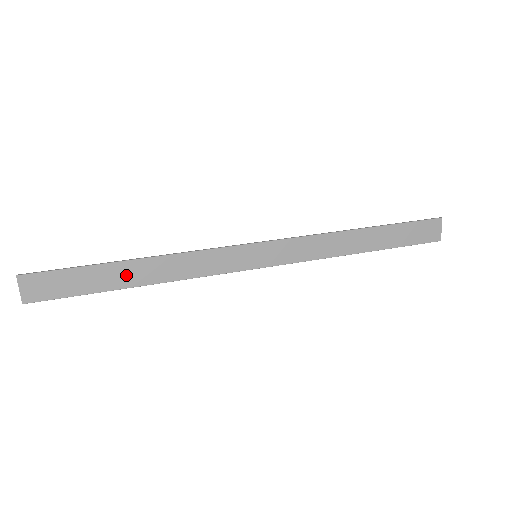
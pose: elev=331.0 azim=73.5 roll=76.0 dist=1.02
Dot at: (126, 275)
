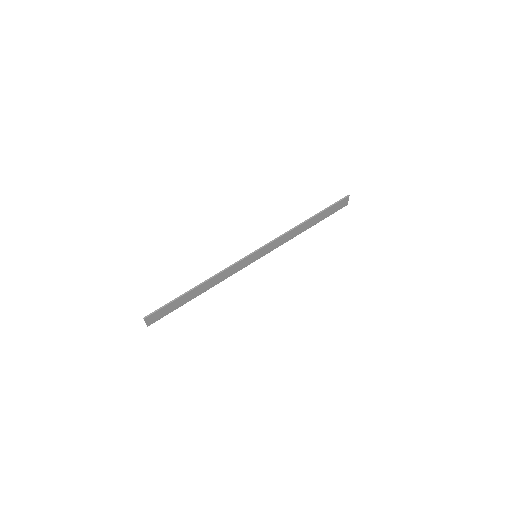
Dot at: (194, 294)
